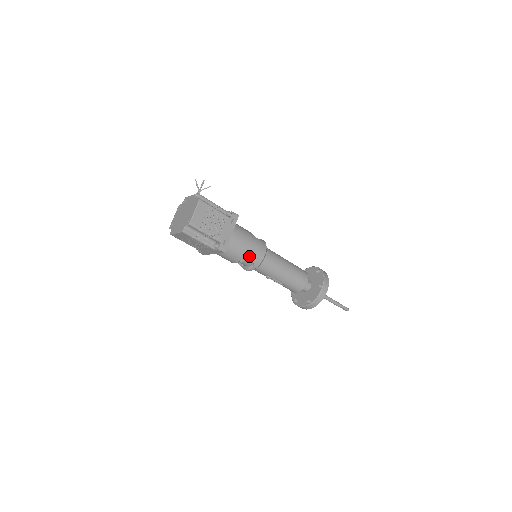
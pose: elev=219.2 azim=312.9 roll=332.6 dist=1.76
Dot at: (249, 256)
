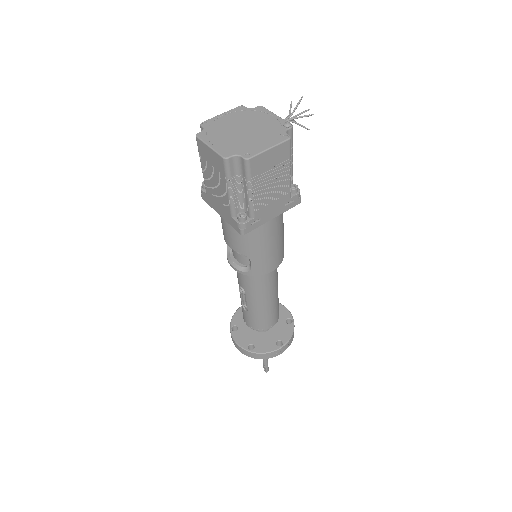
Dot at: (257, 258)
